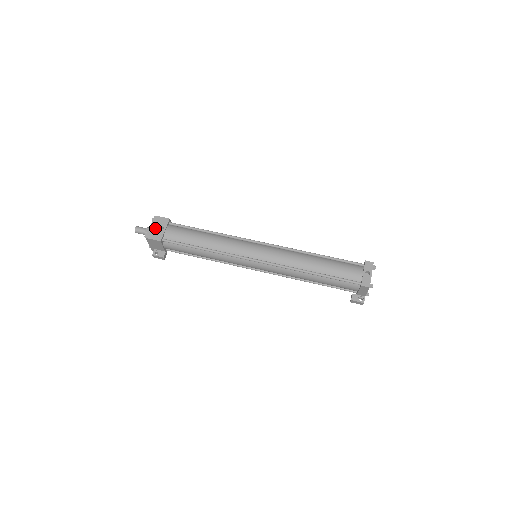
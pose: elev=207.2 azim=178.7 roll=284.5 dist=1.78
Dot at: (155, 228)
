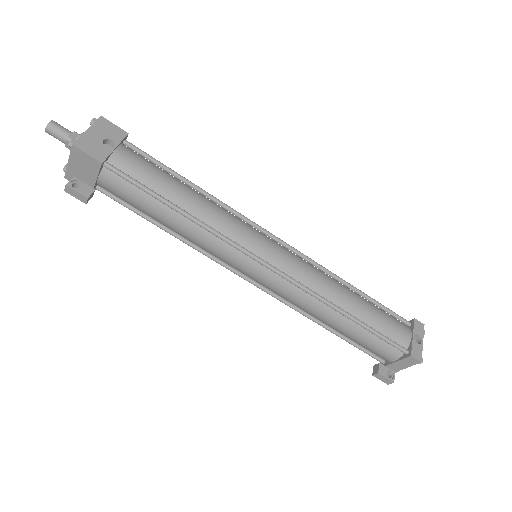
Dot at: (96, 136)
